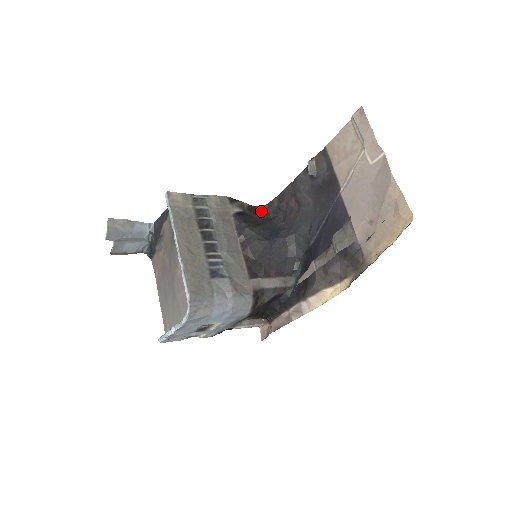
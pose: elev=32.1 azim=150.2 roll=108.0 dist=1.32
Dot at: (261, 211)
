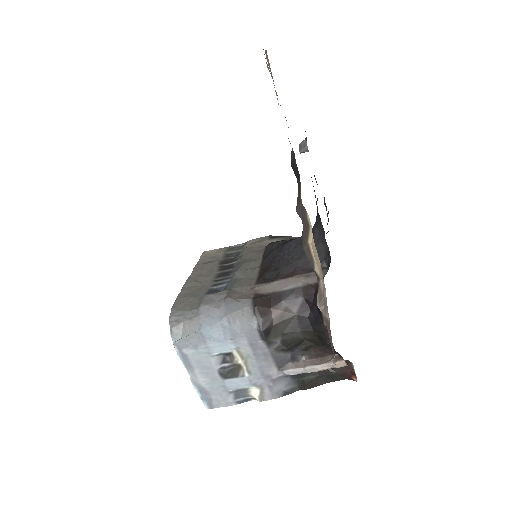
Dot at: occluded
